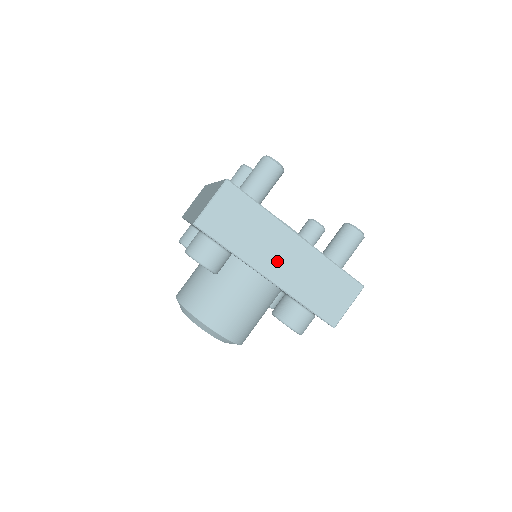
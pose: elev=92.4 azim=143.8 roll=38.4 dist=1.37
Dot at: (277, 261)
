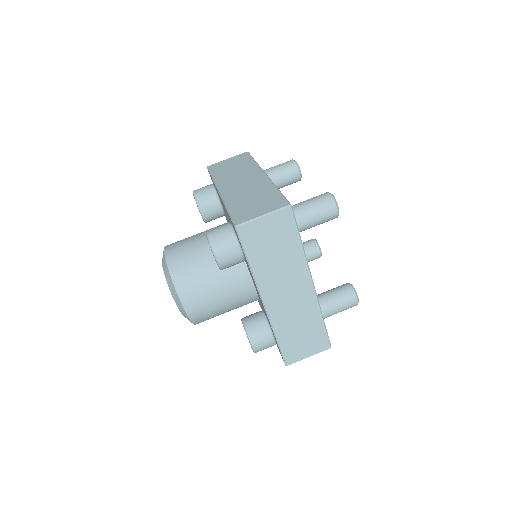
Dot at: (281, 294)
